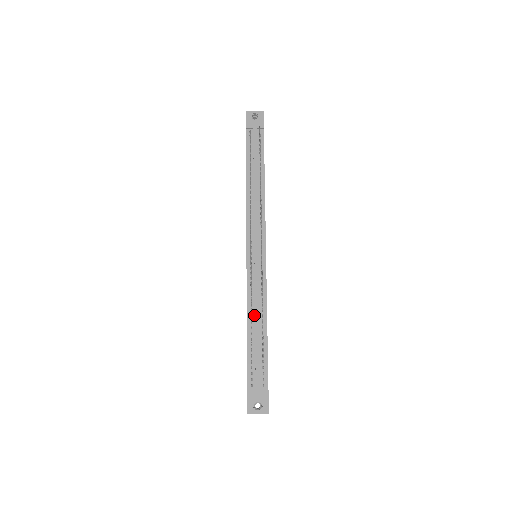
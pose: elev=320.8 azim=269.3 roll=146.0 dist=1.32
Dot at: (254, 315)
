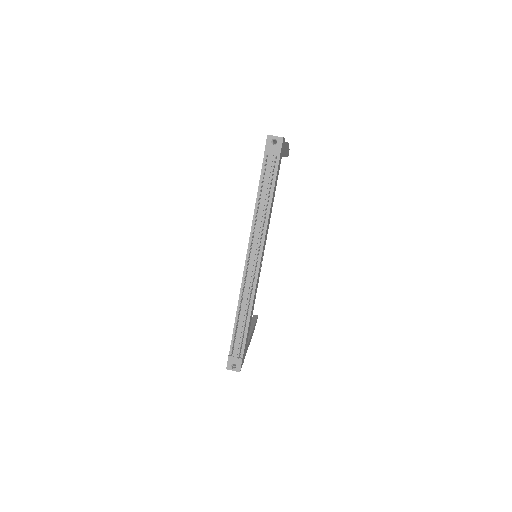
Dot at: (242, 309)
